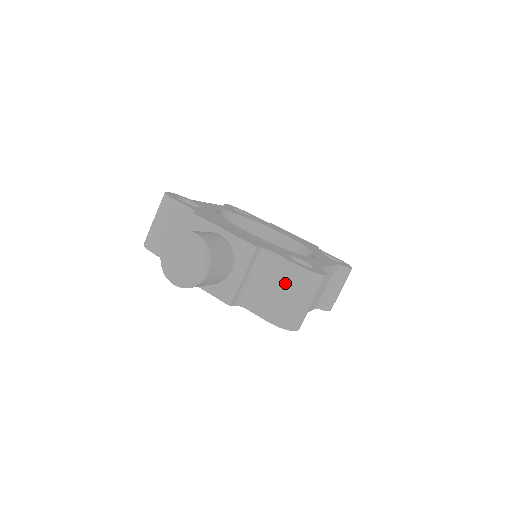
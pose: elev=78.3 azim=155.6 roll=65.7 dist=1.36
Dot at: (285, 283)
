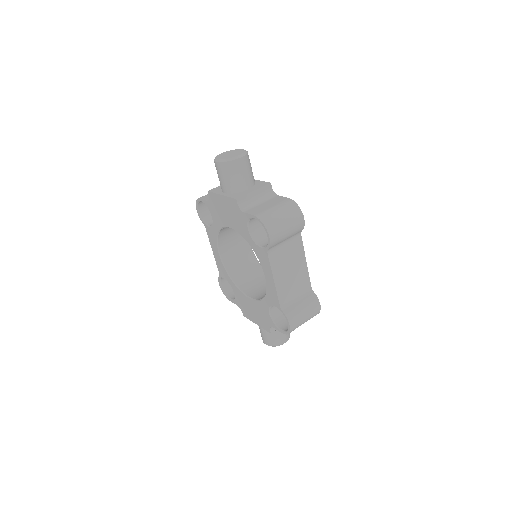
Dot at: (277, 203)
